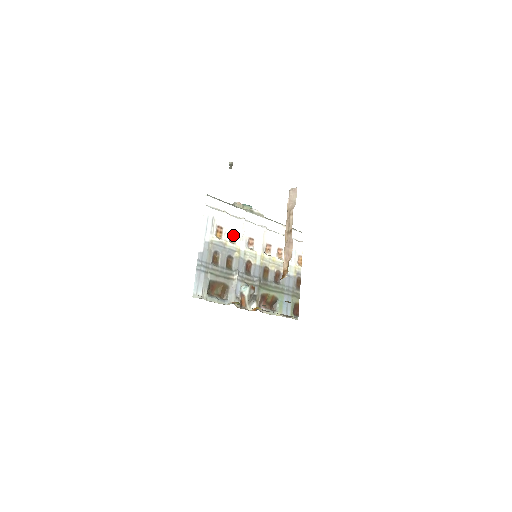
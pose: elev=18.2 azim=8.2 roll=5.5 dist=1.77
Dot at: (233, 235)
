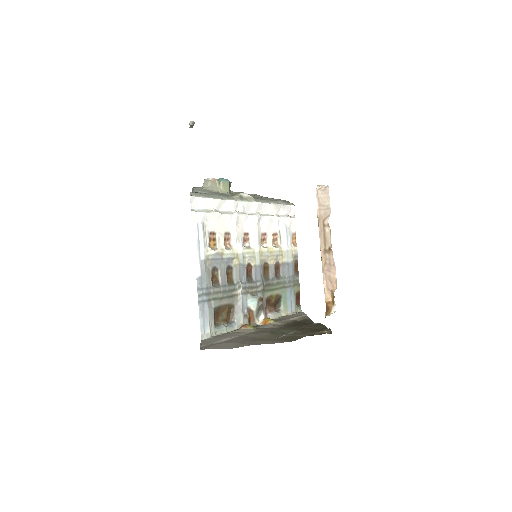
Dot at: (227, 237)
